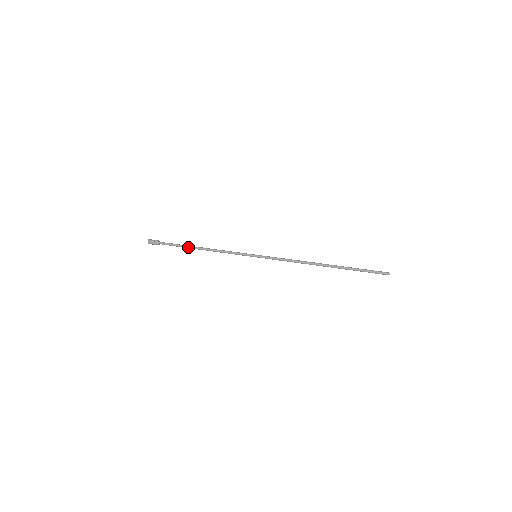
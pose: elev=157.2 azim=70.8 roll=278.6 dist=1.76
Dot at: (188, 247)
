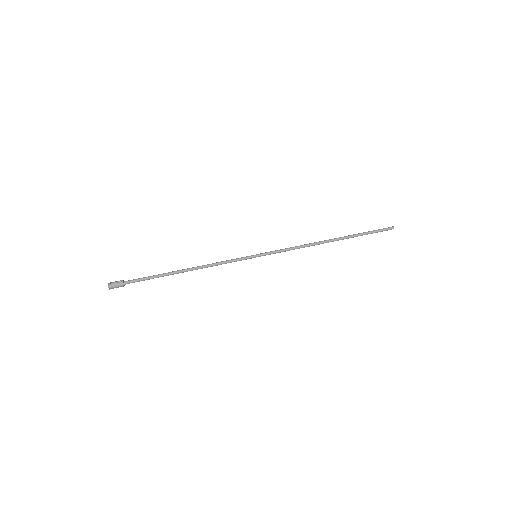
Dot at: (168, 274)
